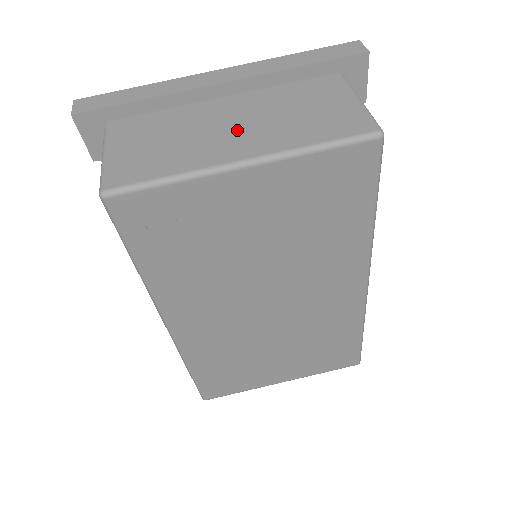
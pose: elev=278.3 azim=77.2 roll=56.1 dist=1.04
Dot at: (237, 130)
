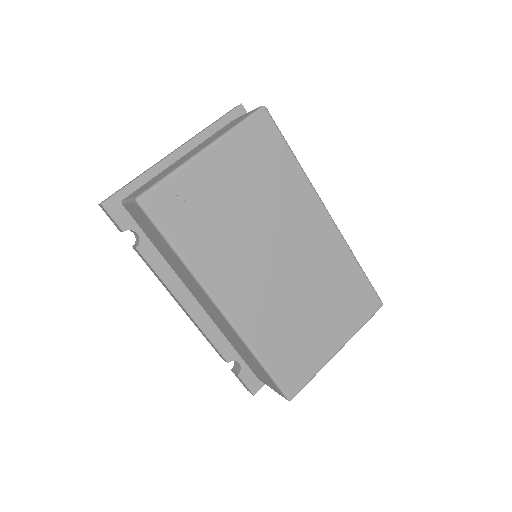
Dot at: occluded
